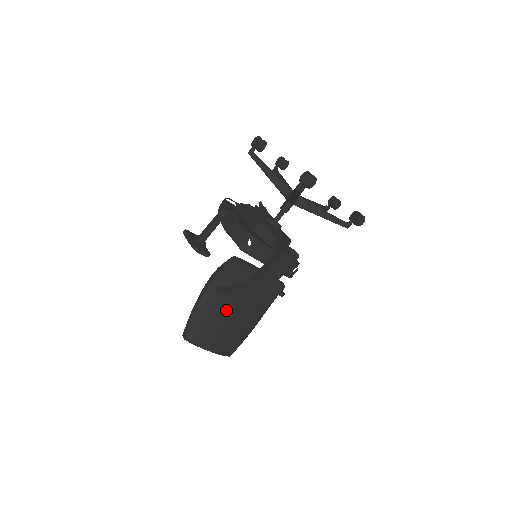
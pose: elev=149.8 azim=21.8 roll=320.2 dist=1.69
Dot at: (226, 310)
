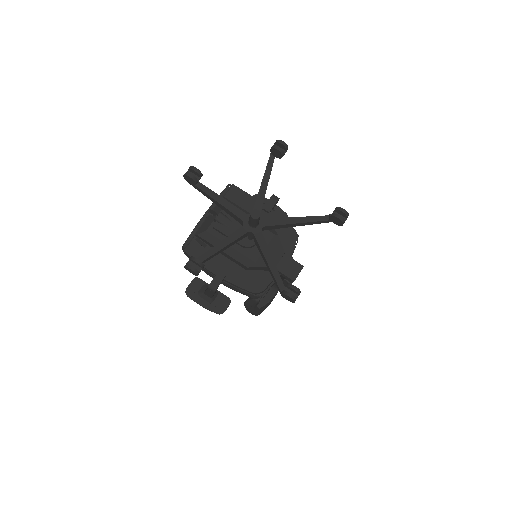
Dot at: occluded
